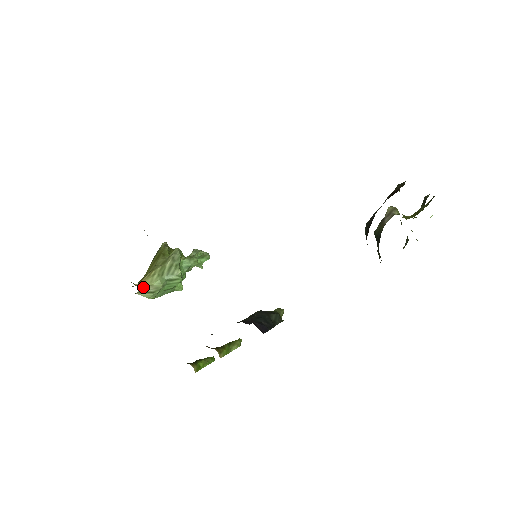
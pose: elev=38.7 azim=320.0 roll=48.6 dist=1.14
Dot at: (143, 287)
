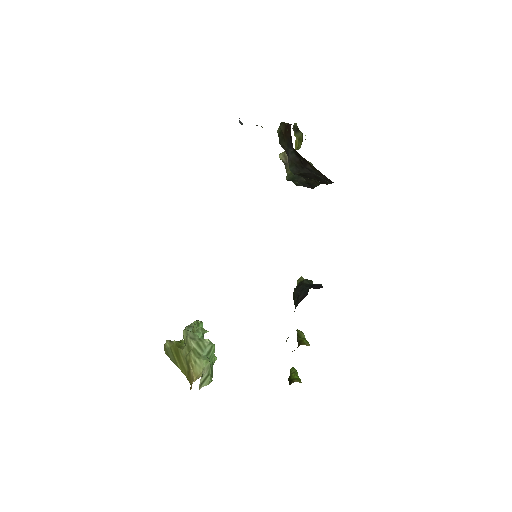
Dot at: (201, 376)
